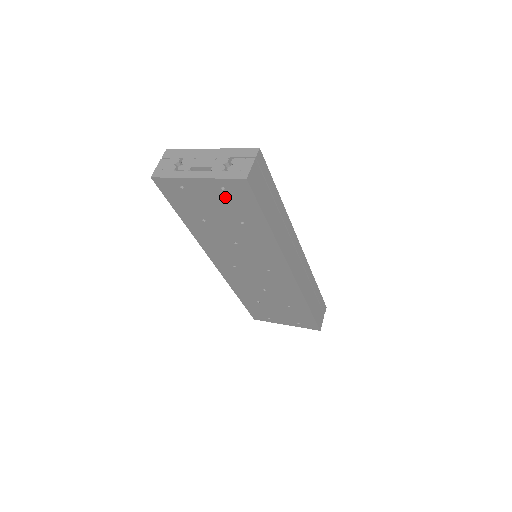
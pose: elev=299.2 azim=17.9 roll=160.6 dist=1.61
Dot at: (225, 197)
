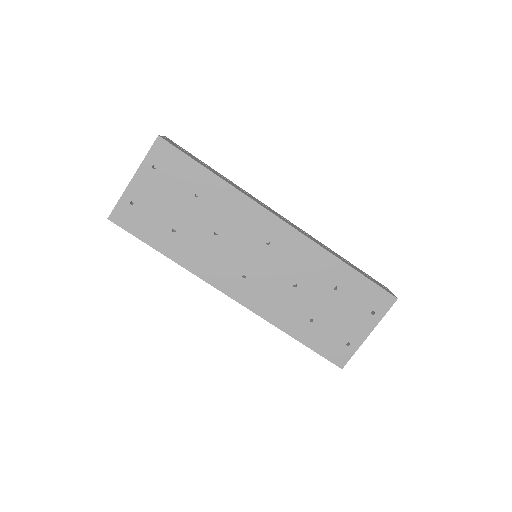
Dot at: (163, 176)
